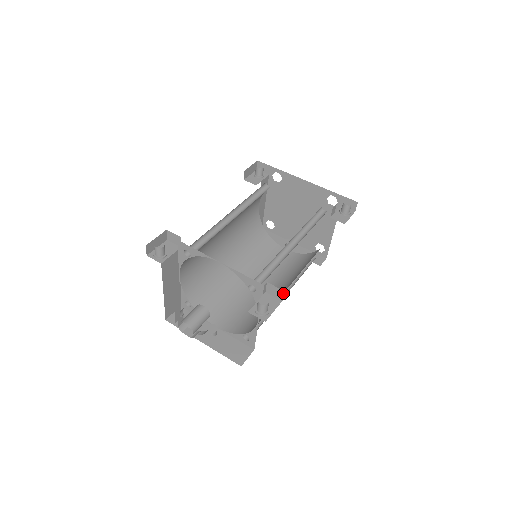
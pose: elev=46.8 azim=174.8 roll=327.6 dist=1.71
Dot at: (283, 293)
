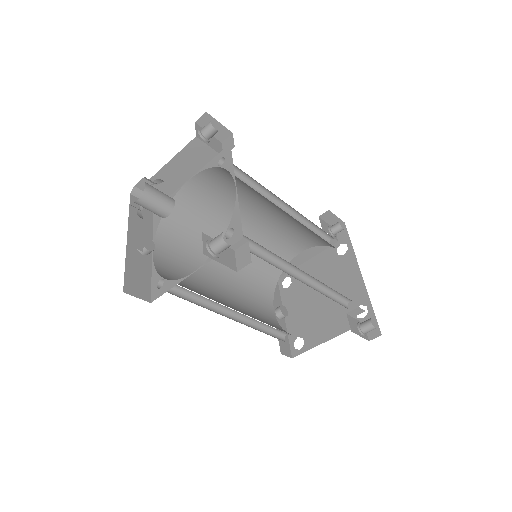
Dot at: (248, 263)
